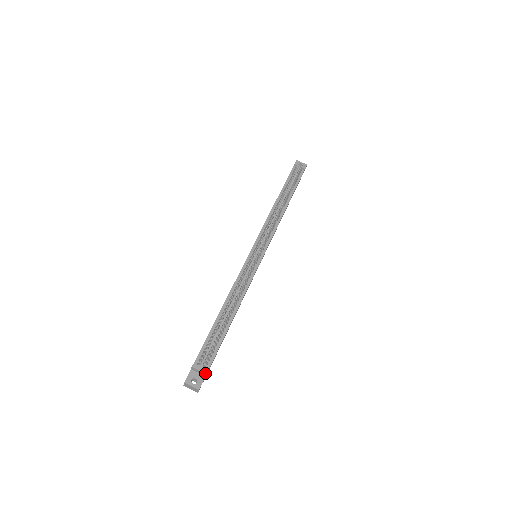
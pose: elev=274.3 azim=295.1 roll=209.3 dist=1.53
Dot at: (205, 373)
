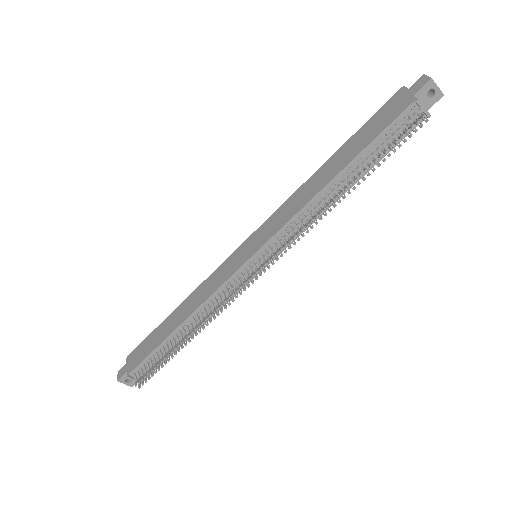
Dot at: occluded
